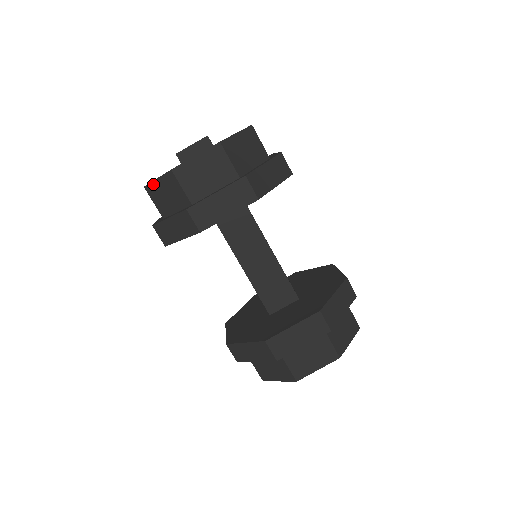
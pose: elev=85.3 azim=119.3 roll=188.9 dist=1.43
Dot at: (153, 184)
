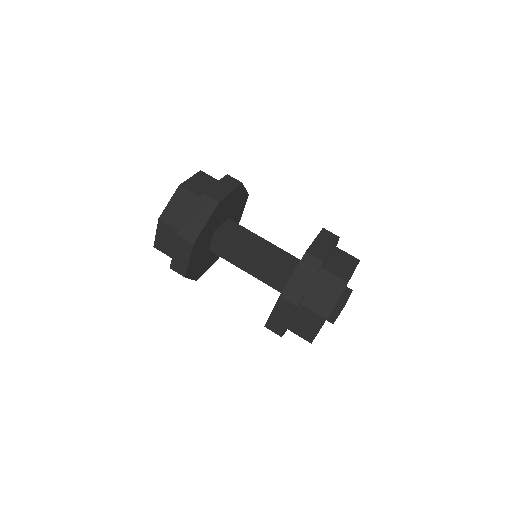
Dot at: (166, 209)
